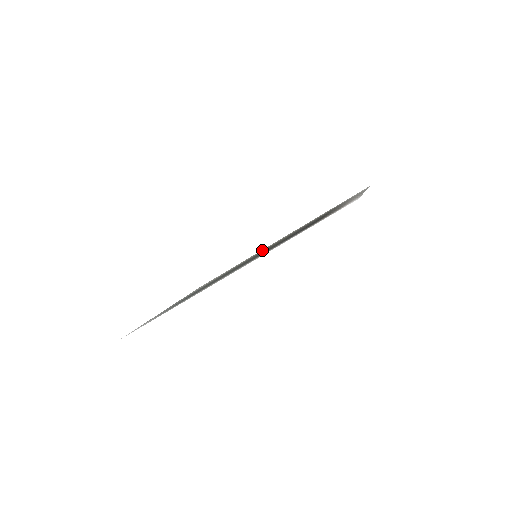
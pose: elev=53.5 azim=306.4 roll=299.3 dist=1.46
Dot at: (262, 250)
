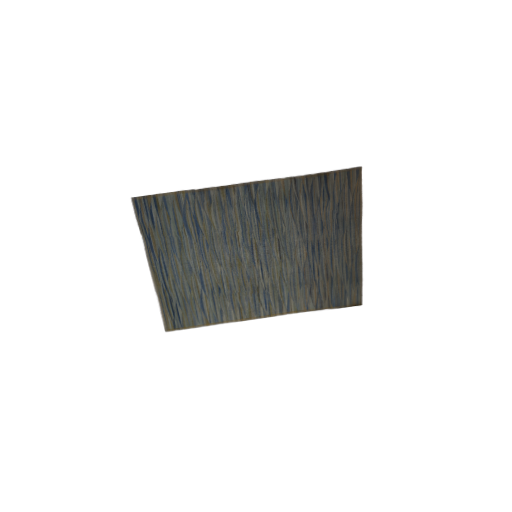
Dot at: (250, 306)
